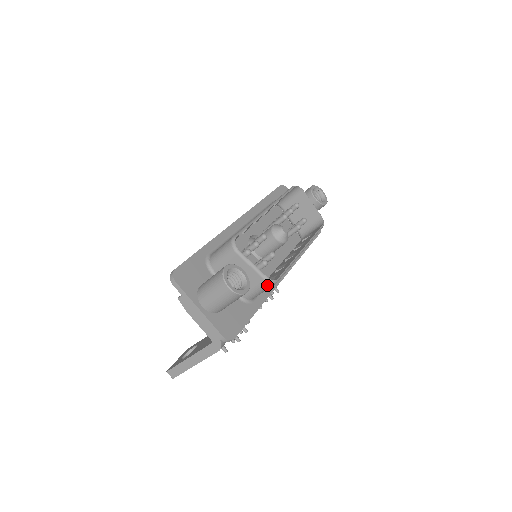
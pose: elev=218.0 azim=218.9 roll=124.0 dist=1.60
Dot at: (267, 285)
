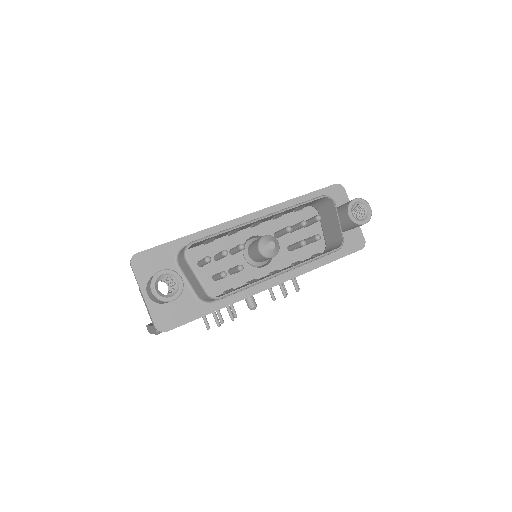
Dot at: (209, 298)
